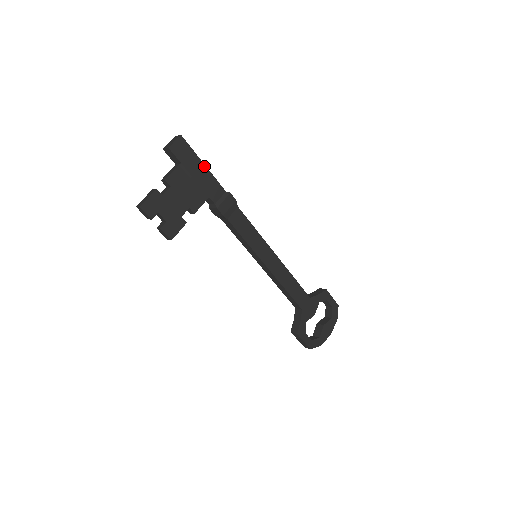
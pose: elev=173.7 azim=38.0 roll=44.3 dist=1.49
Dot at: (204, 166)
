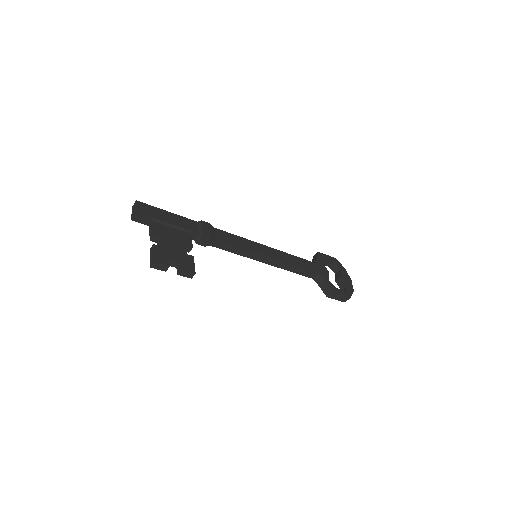
Dot at: (169, 213)
